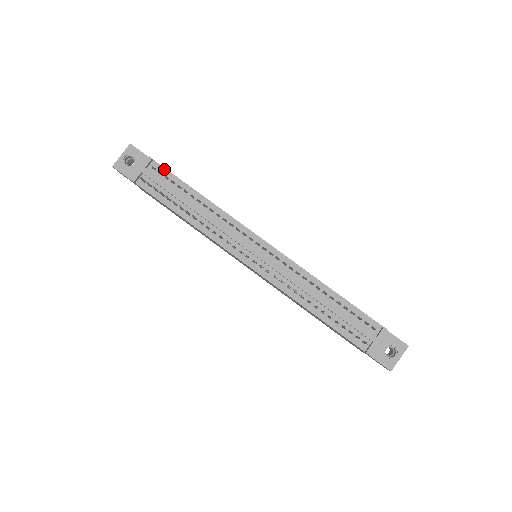
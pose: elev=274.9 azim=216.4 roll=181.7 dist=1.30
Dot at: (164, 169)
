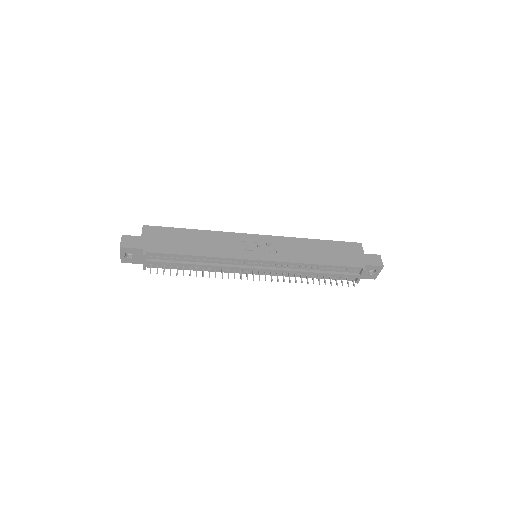
Dot at: (159, 254)
